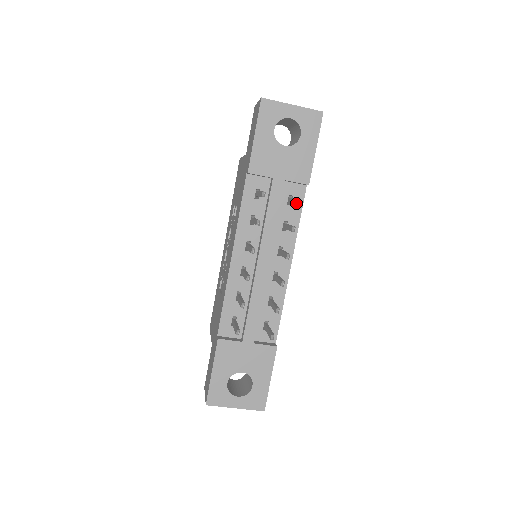
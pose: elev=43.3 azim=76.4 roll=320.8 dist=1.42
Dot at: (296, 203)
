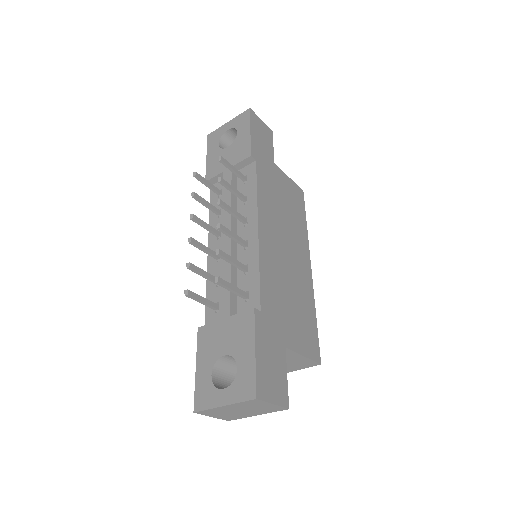
Dot at: occluded
